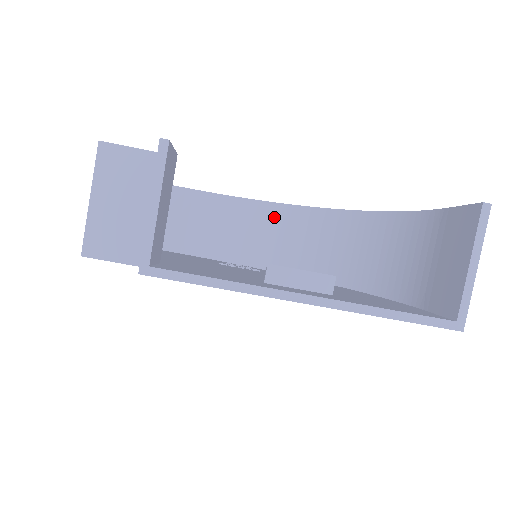
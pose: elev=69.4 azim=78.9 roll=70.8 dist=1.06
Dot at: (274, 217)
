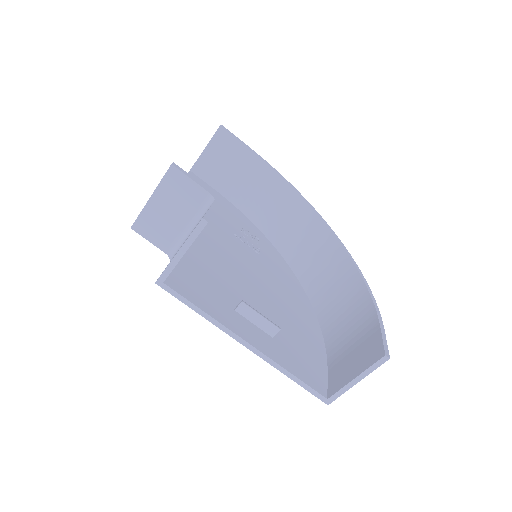
Dot at: (298, 210)
